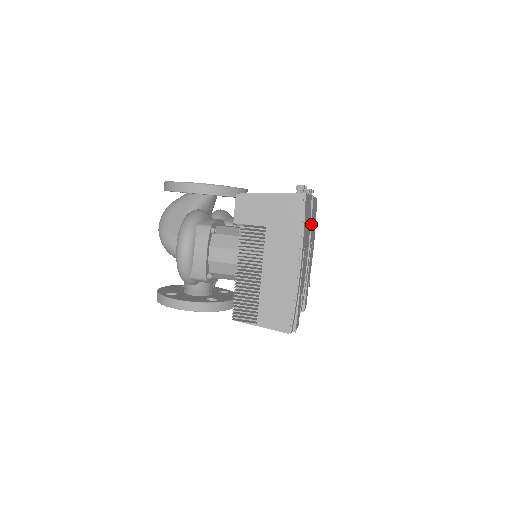
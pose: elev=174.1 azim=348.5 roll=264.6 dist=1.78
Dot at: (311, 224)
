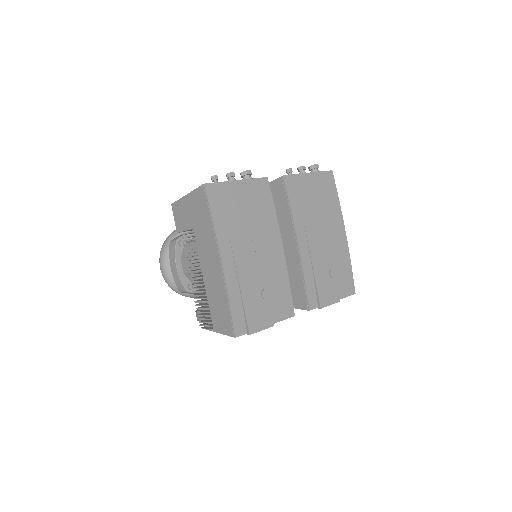
Dot at: (290, 207)
